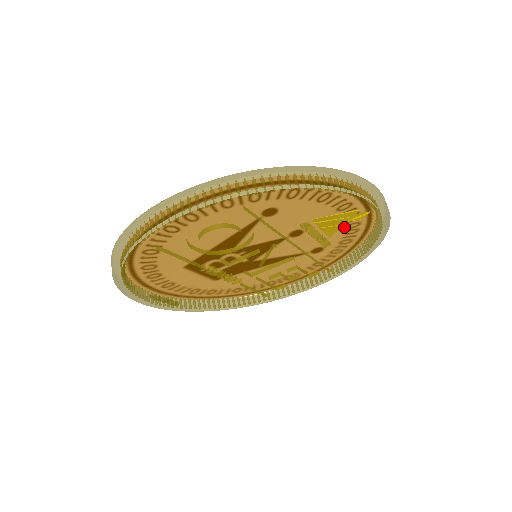
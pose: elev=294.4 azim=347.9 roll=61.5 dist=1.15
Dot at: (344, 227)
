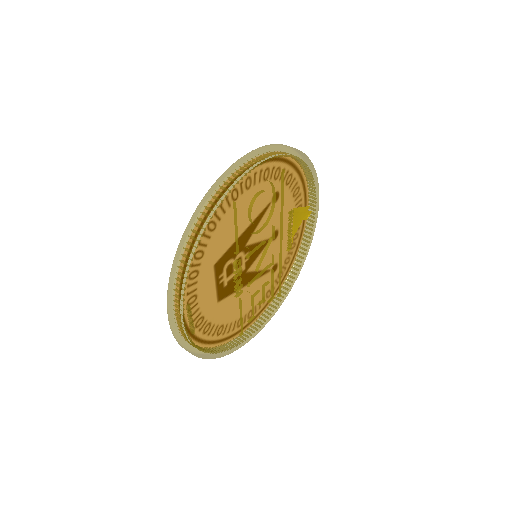
Dot at: occluded
